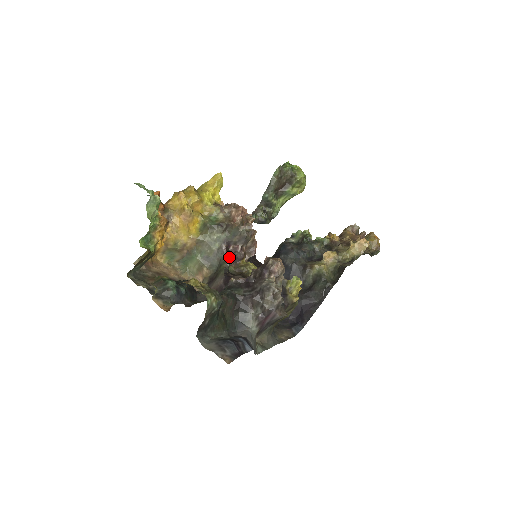
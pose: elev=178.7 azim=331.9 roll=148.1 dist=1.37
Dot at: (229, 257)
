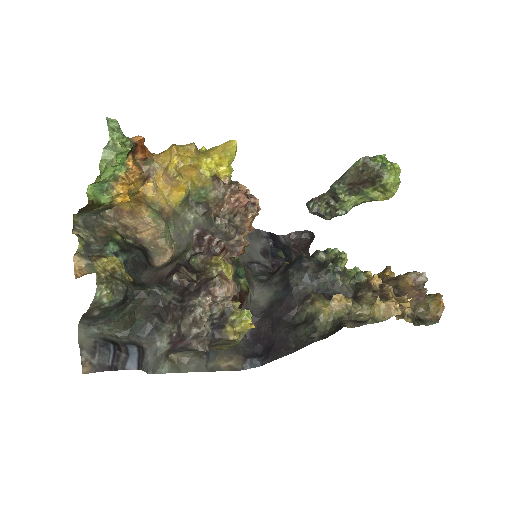
Dot at: (199, 246)
